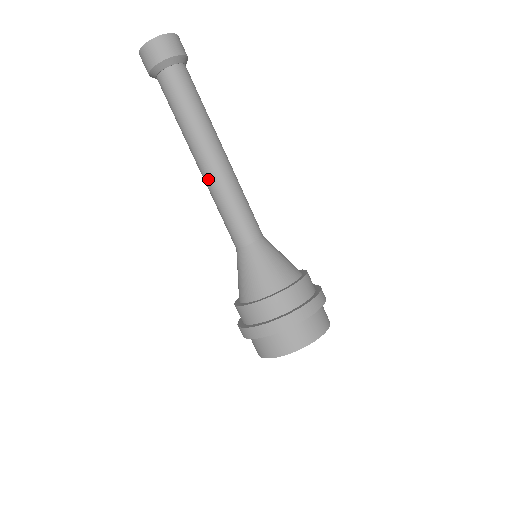
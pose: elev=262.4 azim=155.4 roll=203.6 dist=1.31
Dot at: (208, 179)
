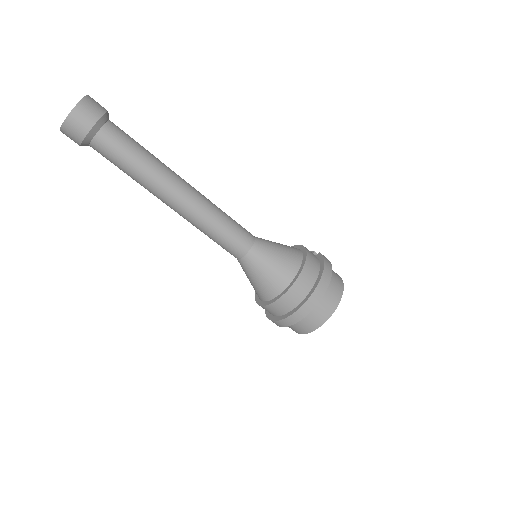
Dot at: occluded
